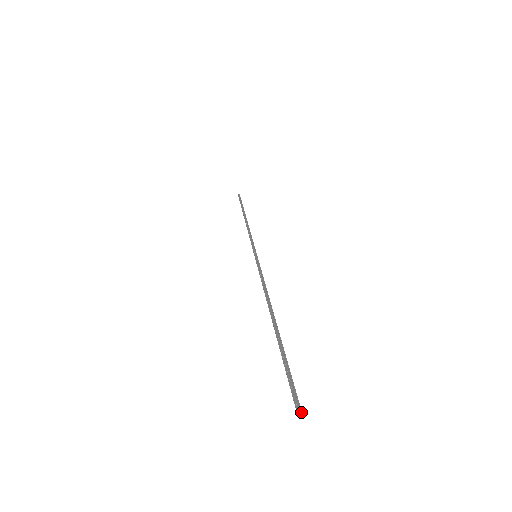
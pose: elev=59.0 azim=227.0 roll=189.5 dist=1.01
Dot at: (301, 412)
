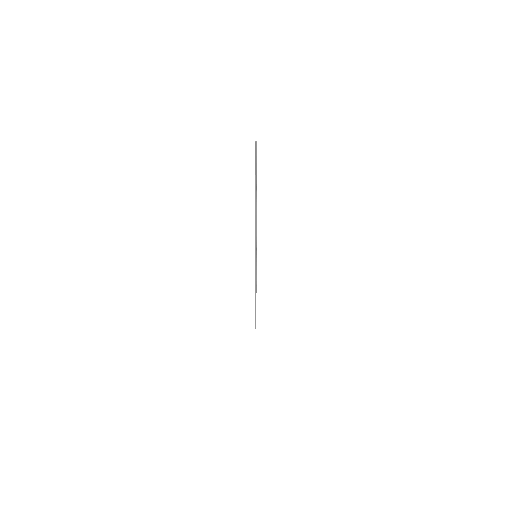
Dot at: (256, 143)
